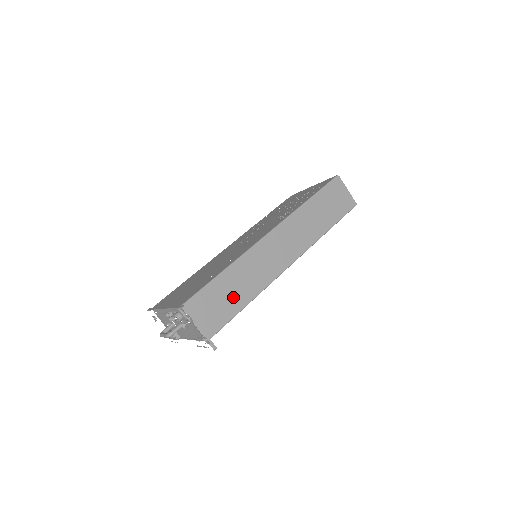
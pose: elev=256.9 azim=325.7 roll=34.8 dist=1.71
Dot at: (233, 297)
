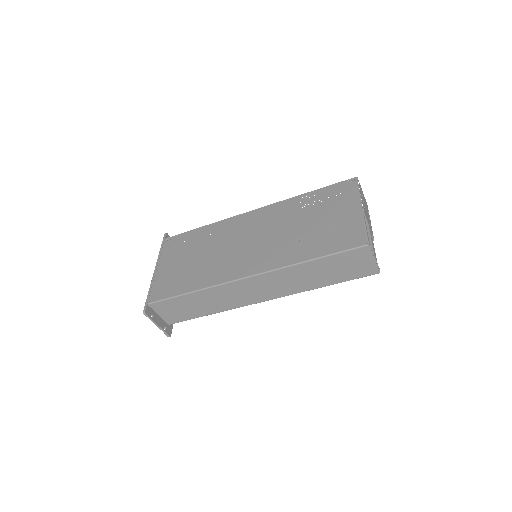
Dot at: (197, 308)
